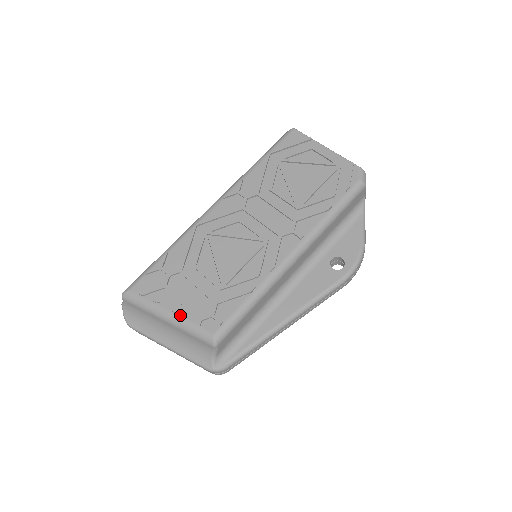
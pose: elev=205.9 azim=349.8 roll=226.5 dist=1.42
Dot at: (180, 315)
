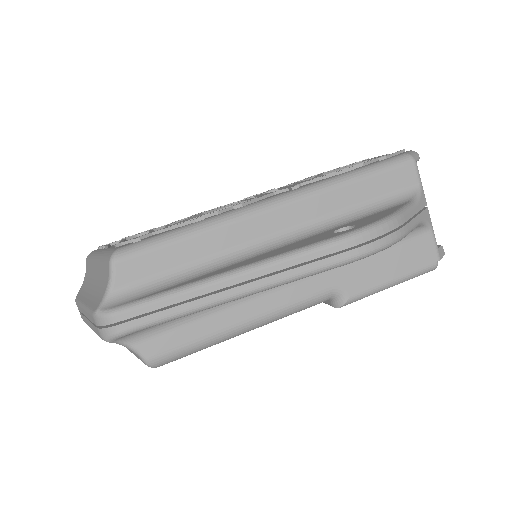
Dot at: occluded
